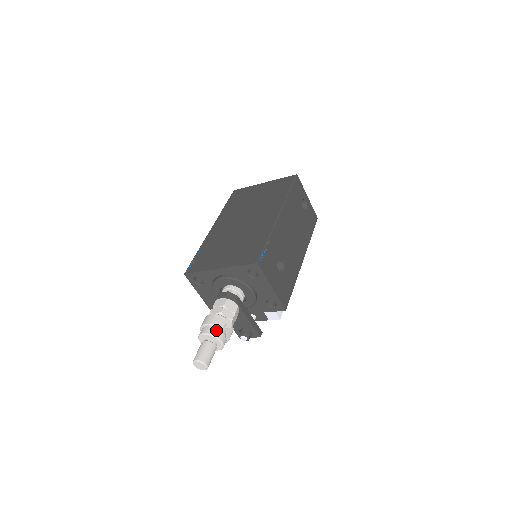
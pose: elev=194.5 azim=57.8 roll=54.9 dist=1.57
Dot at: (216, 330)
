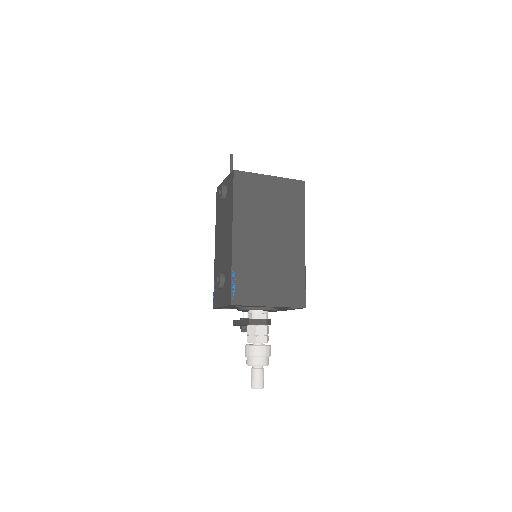
Dot at: (268, 359)
